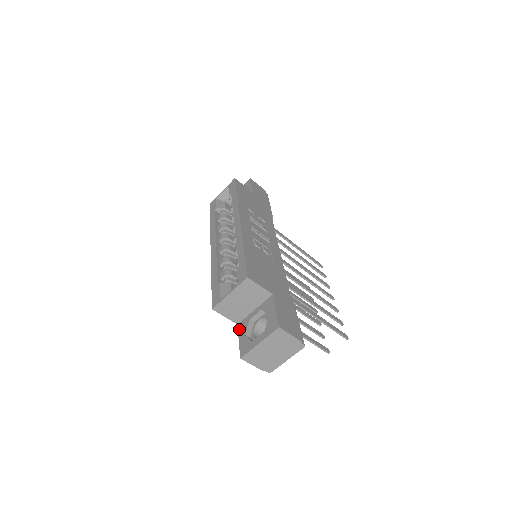
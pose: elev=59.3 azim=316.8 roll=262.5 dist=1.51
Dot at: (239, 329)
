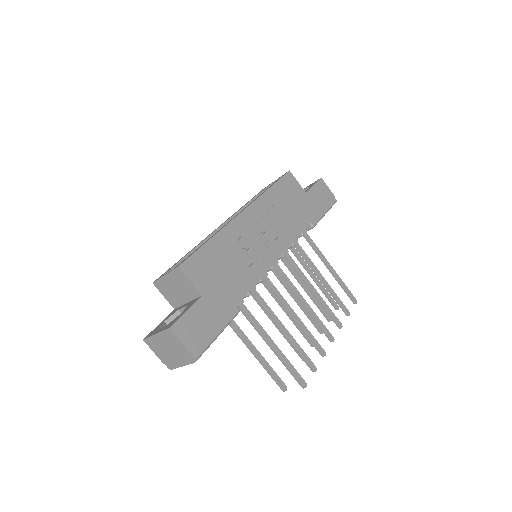
Dot at: (169, 314)
